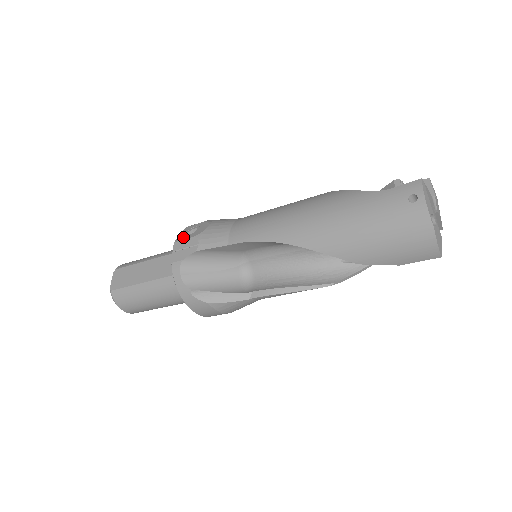
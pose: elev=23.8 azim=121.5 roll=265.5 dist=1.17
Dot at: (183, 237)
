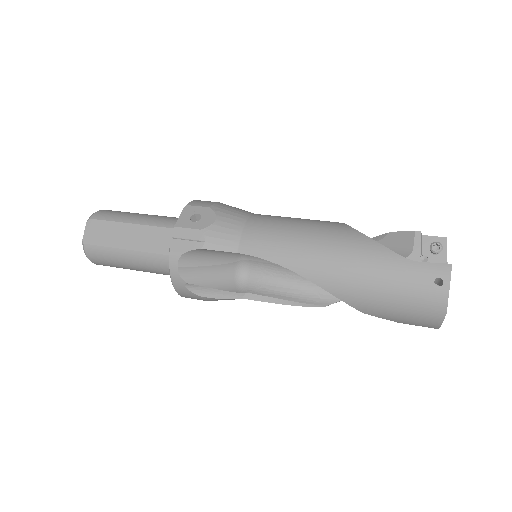
Dot at: (185, 223)
